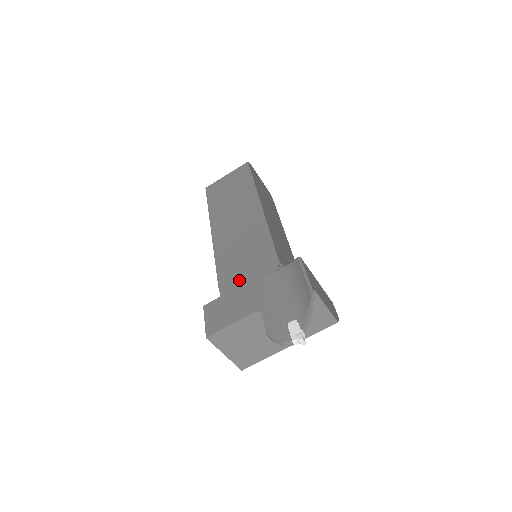
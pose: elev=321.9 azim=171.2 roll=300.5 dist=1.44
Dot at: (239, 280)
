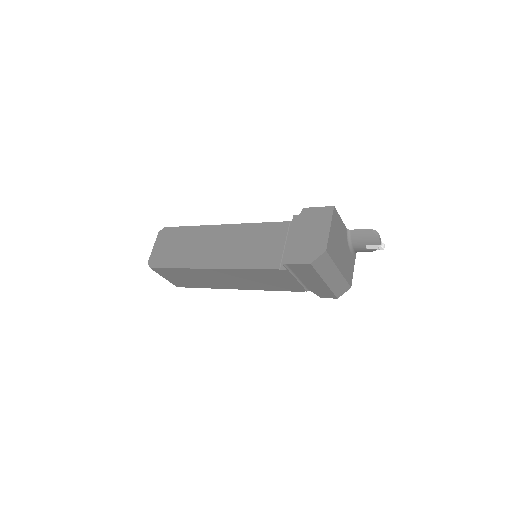
Dot at: occluded
